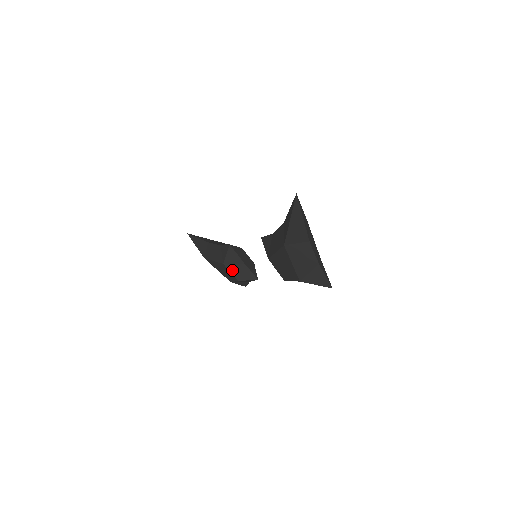
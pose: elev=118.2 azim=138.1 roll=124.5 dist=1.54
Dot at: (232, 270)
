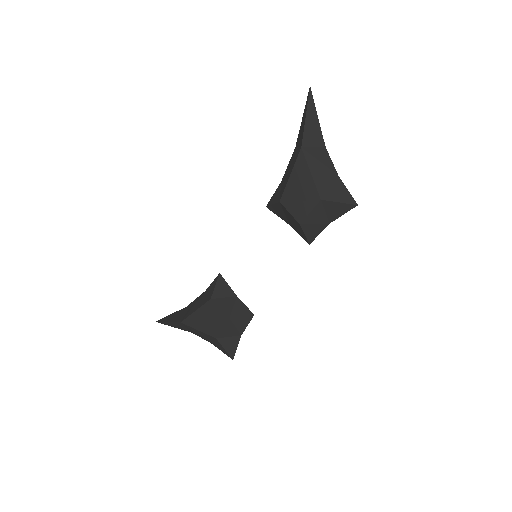
Dot at: (221, 305)
